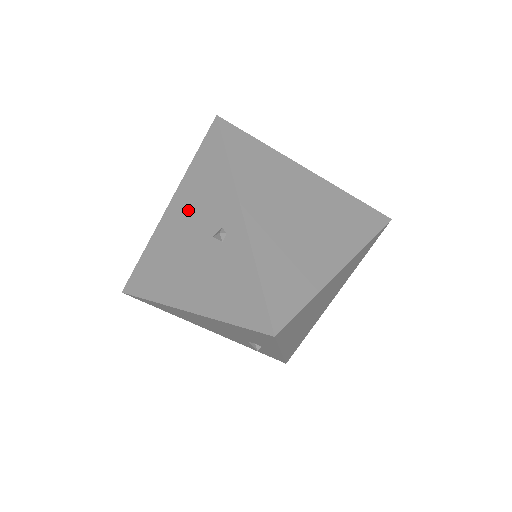
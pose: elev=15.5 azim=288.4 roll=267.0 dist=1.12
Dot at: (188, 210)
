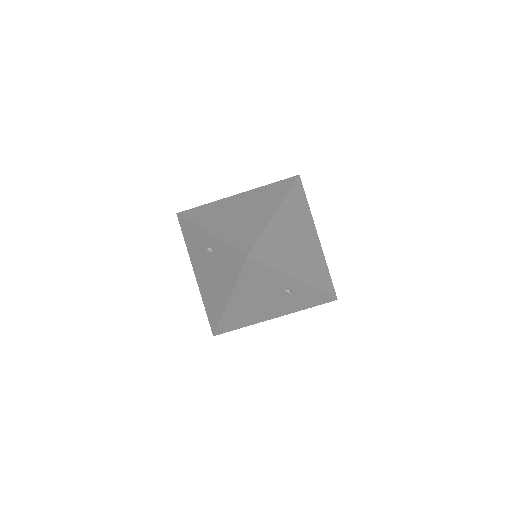
Dot at: (198, 261)
